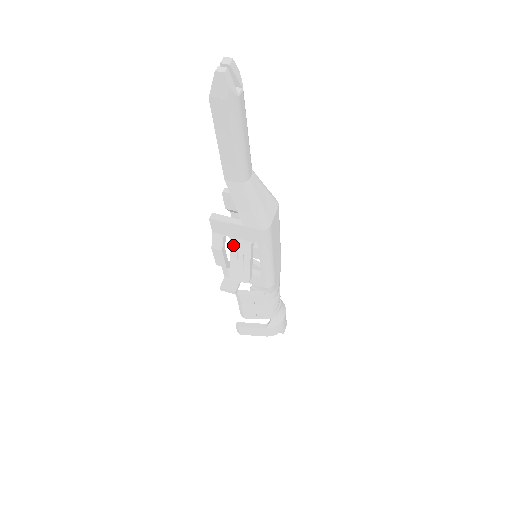
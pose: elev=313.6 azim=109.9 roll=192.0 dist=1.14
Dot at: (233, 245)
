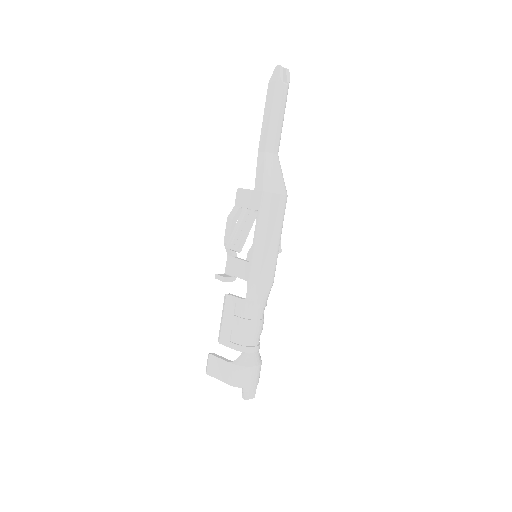
Dot at: (242, 215)
